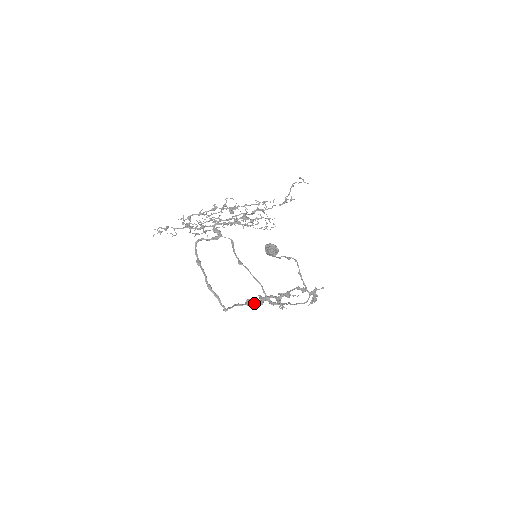
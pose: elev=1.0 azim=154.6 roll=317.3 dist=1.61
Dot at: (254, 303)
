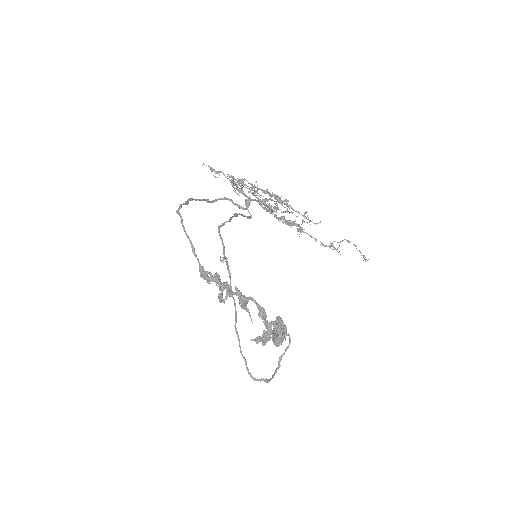
Dot at: (207, 272)
